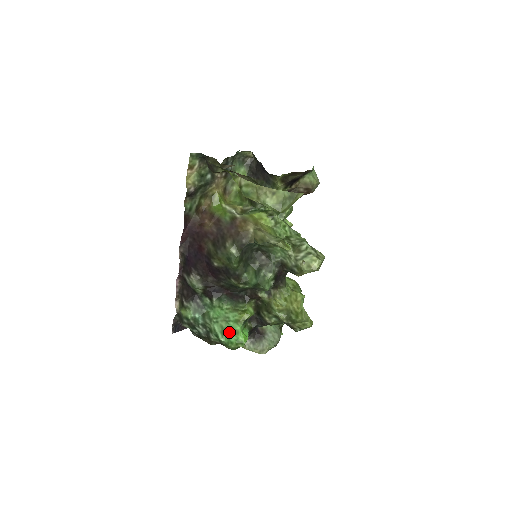
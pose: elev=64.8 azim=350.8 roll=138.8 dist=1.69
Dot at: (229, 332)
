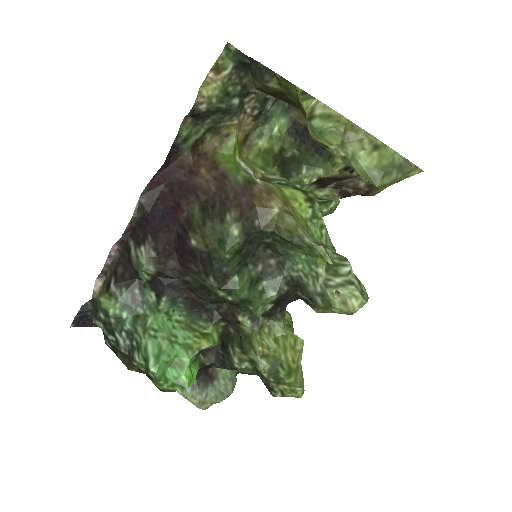
Dot at: (169, 361)
